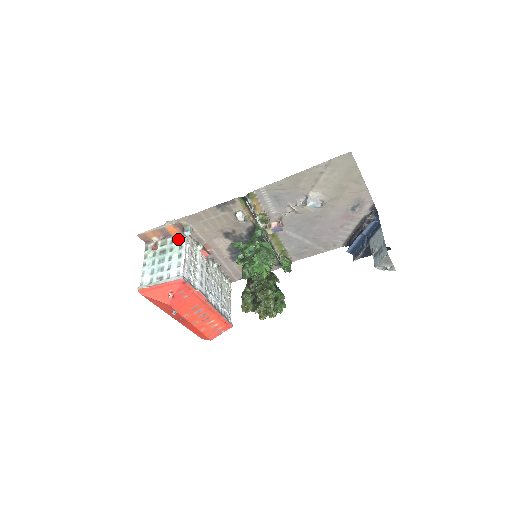
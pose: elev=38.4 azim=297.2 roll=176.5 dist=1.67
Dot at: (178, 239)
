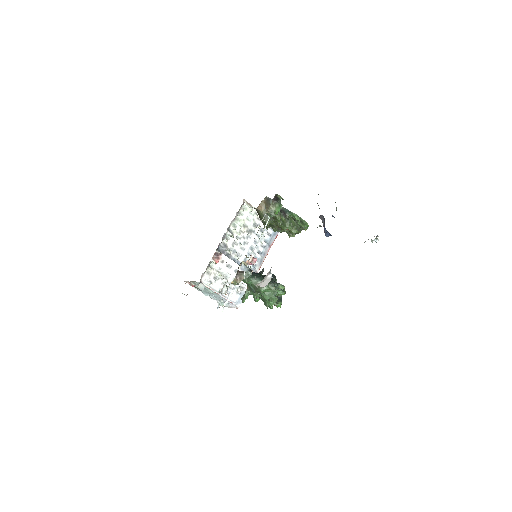
Dot at: occluded
